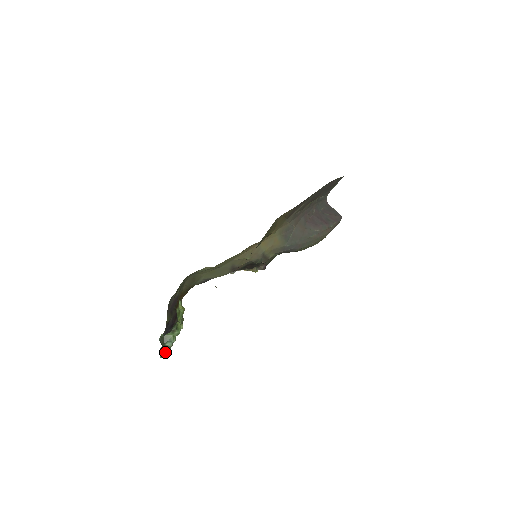
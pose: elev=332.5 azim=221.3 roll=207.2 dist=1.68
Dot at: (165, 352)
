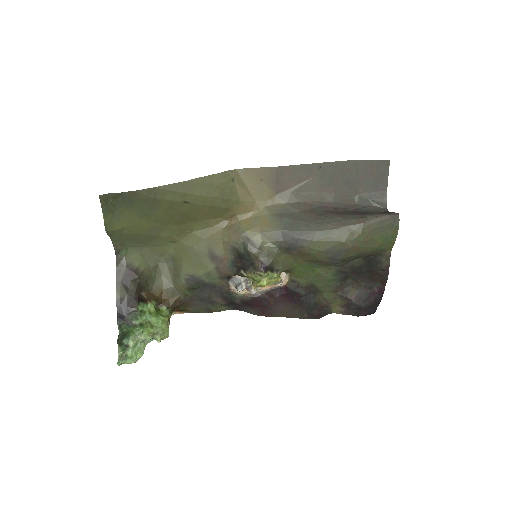
Dot at: (123, 355)
